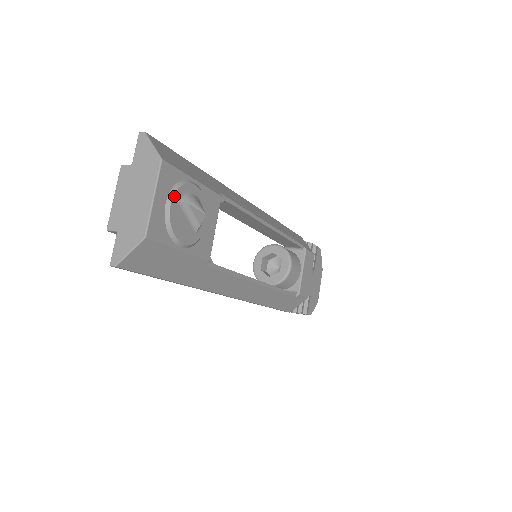
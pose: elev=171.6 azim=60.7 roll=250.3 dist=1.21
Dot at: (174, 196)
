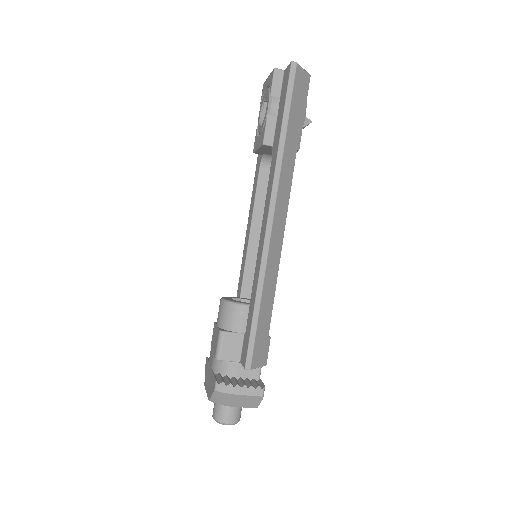
Dot at: occluded
